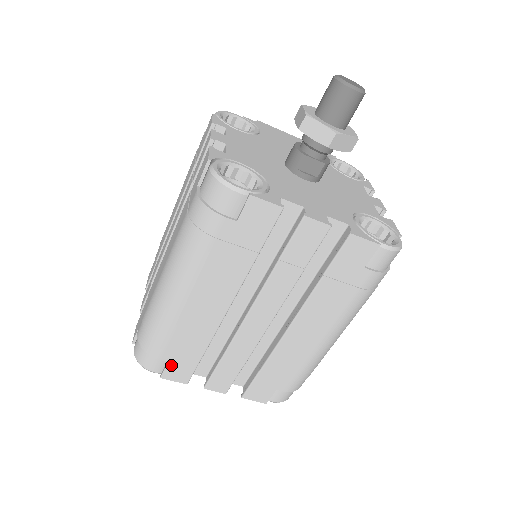
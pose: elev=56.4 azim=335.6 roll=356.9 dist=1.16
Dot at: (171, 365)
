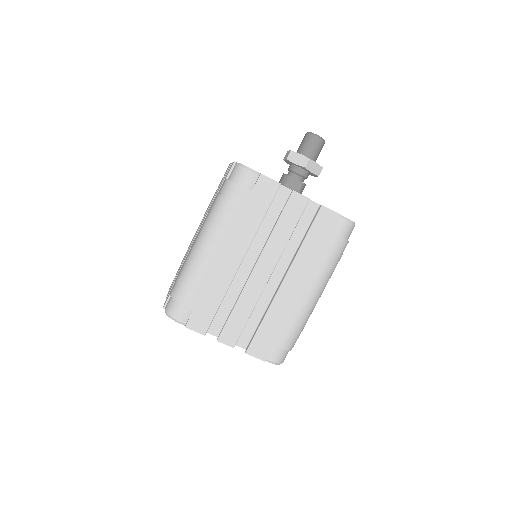
Dot at: (195, 314)
